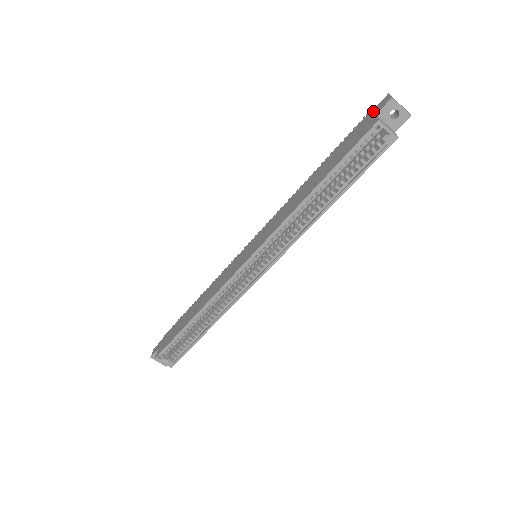
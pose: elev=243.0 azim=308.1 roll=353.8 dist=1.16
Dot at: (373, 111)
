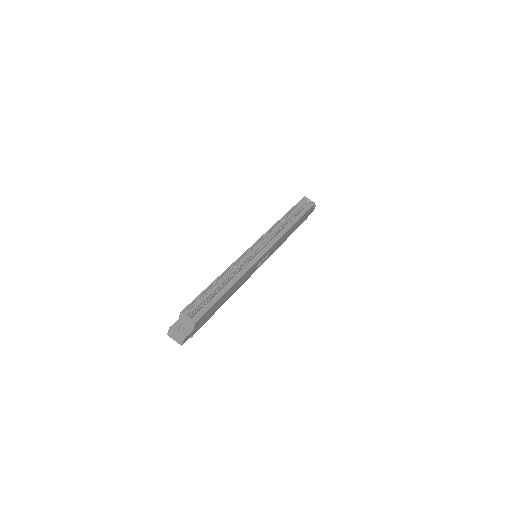
Dot at: occluded
